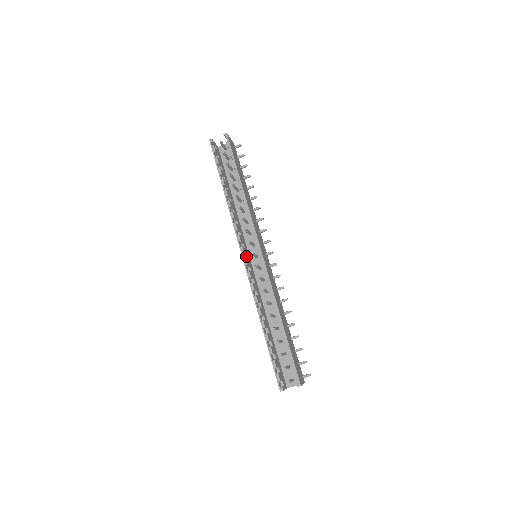
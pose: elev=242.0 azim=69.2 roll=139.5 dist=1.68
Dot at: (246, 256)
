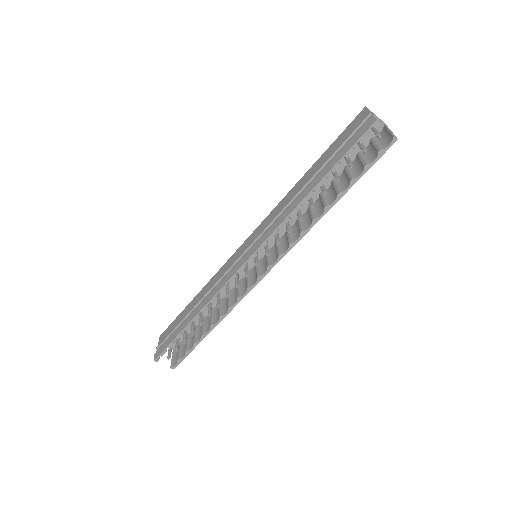
Dot at: occluded
